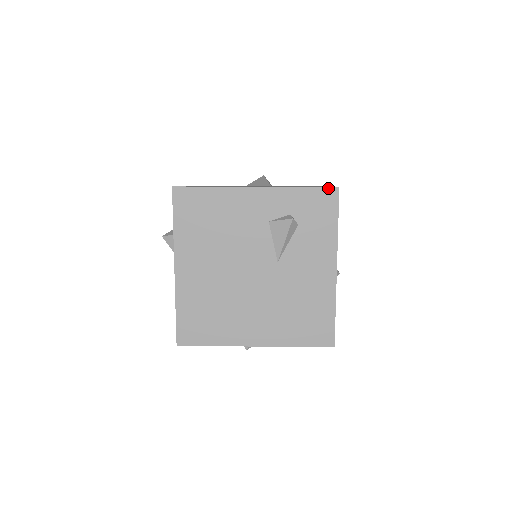
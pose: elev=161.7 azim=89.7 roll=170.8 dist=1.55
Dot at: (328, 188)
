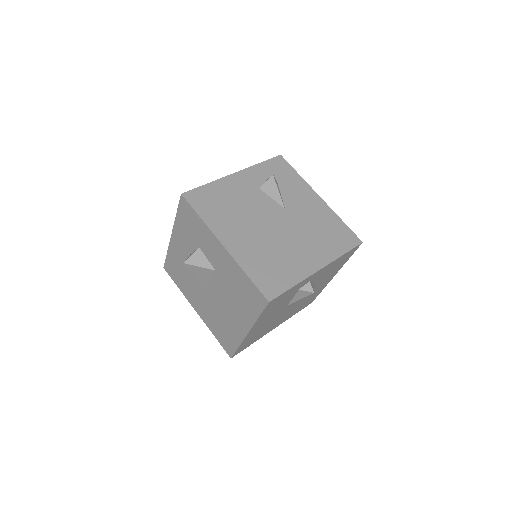
Dot at: (275, 158)
